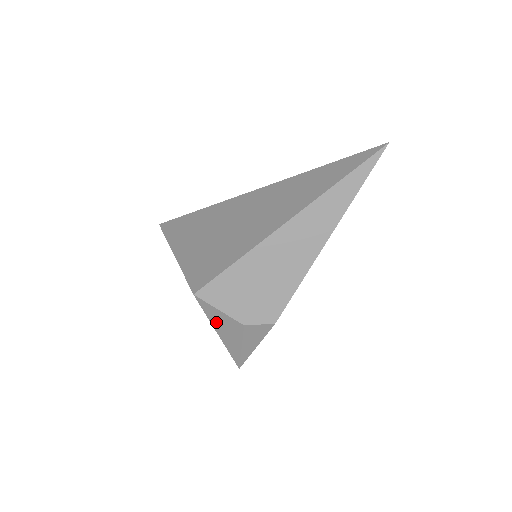
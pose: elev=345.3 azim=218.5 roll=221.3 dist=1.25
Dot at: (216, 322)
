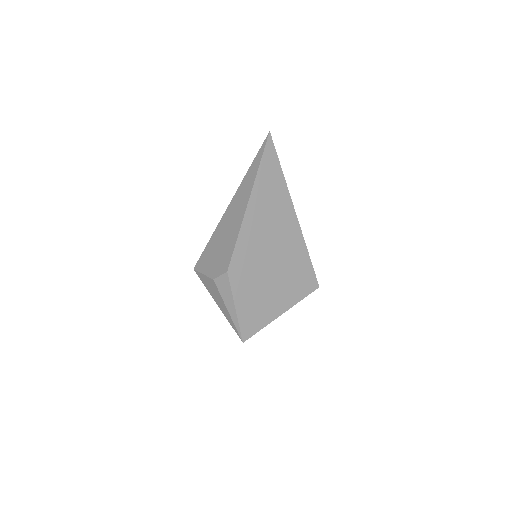
Dot at: (209, 290)
